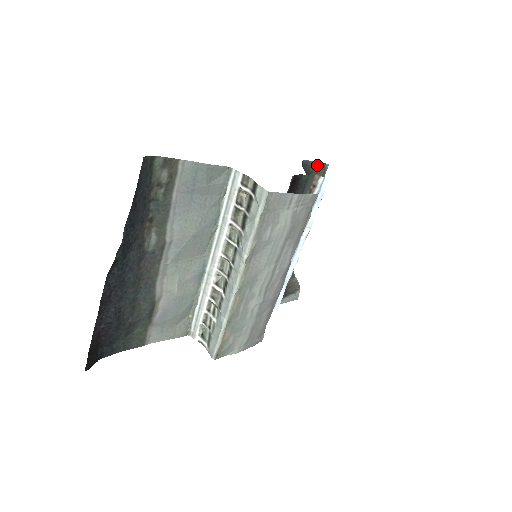
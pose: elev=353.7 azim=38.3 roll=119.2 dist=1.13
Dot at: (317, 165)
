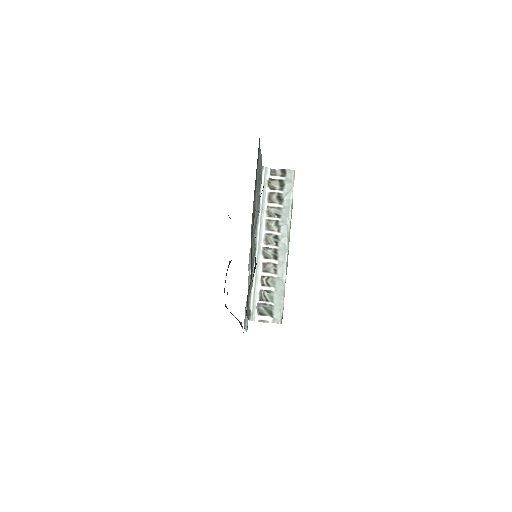
Dot at: occluded
